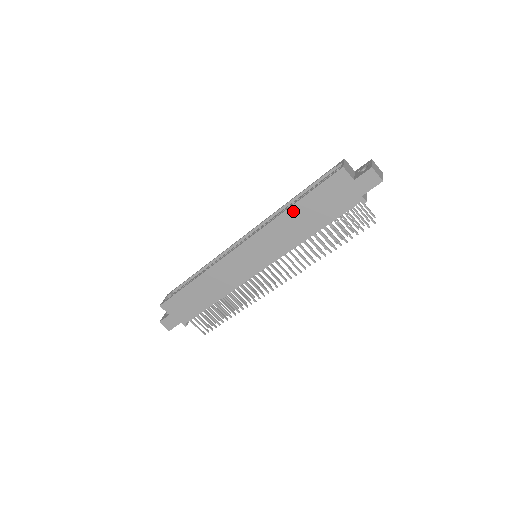
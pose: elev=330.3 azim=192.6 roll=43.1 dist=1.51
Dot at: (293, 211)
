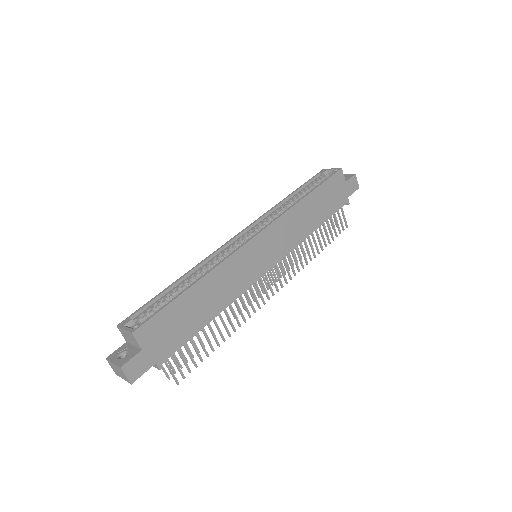
Dot at: (306, 201)
